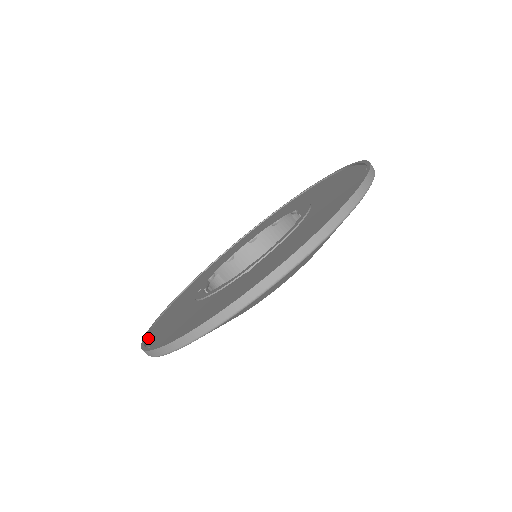
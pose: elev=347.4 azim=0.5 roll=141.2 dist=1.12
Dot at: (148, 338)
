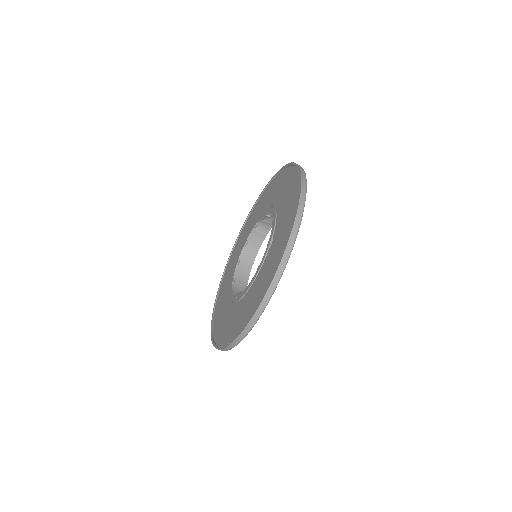
Dot at: (230, 340)
